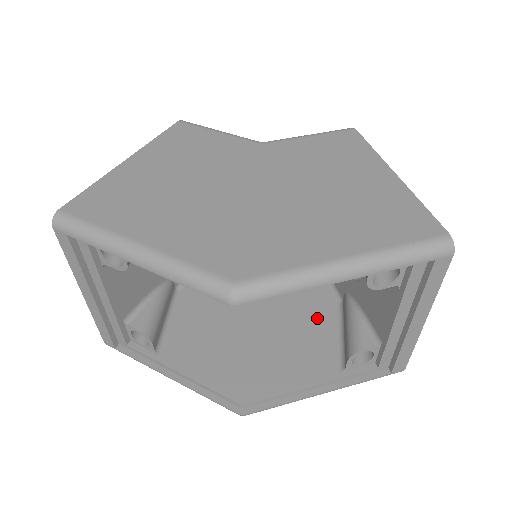
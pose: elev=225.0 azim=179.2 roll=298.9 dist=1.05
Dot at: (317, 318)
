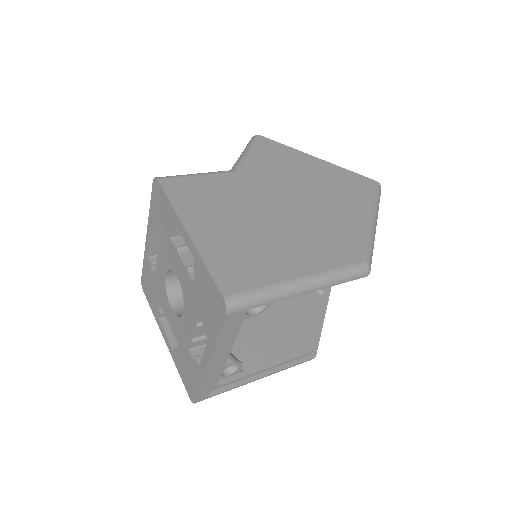
Dot at: occluded
